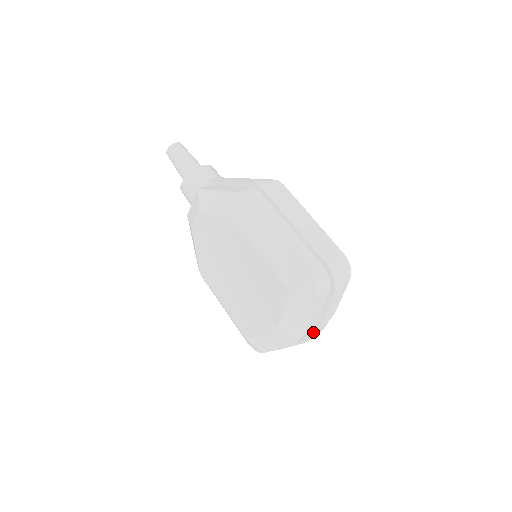
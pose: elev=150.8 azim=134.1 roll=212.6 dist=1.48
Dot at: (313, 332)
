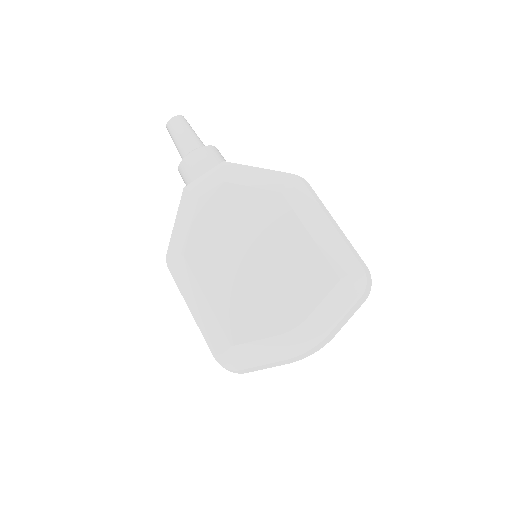
Dot at: (319, 346)
